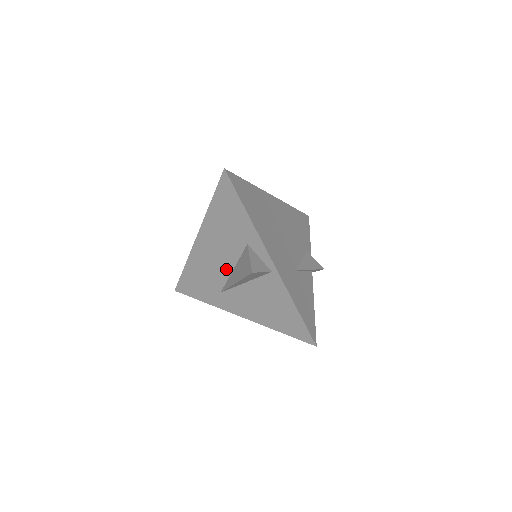
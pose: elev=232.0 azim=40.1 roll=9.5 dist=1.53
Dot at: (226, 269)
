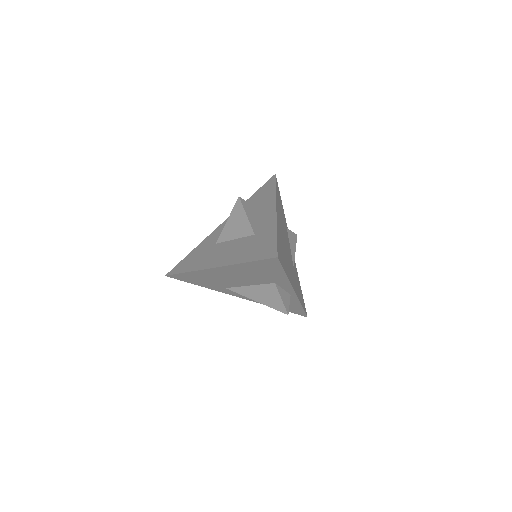
Dot at: (240, 284)
